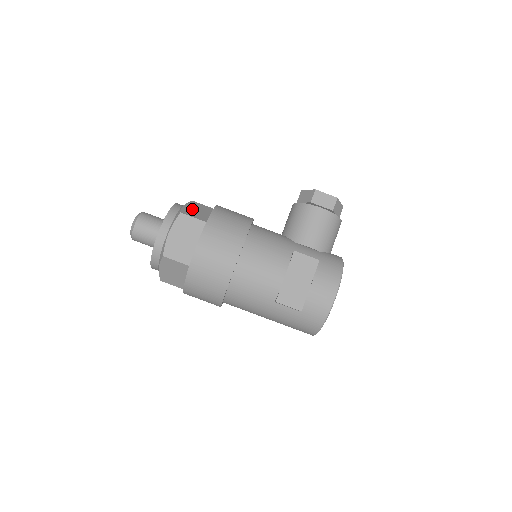
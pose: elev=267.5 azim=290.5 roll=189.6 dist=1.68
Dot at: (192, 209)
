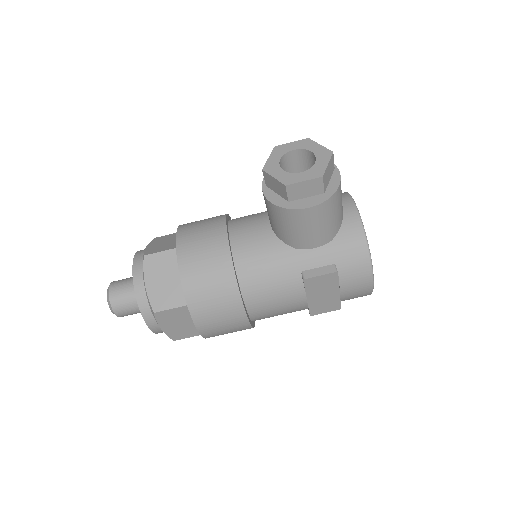
Dot at: (157, 286)
